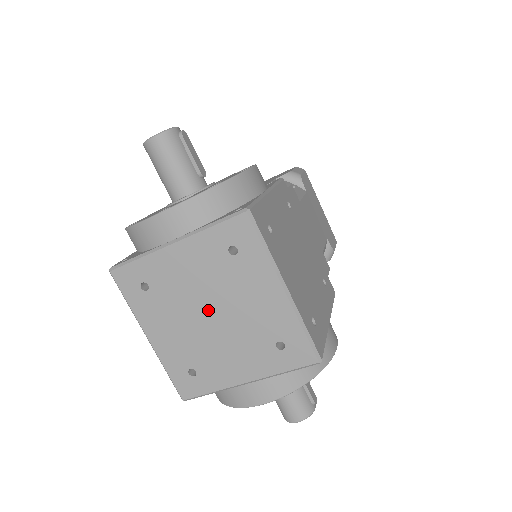
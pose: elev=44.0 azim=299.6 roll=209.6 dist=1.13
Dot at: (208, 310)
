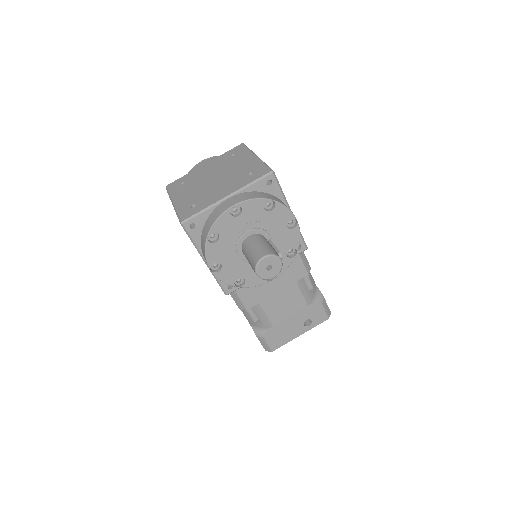
Dot at: (213, 178)
